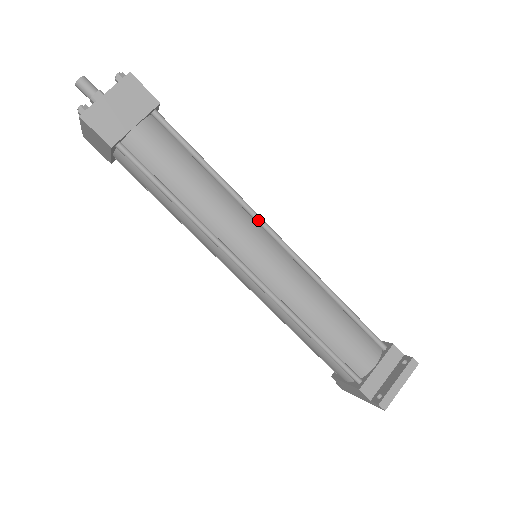
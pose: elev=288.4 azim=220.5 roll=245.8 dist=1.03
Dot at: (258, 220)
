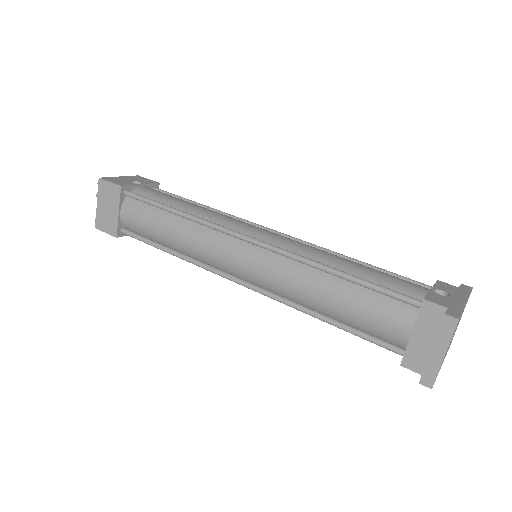
Dot at: (223, 232)
